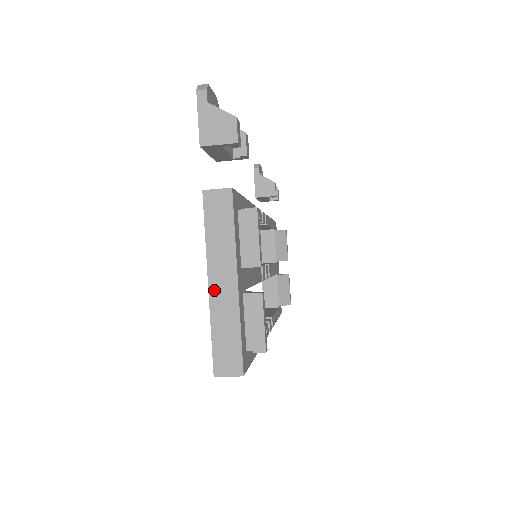
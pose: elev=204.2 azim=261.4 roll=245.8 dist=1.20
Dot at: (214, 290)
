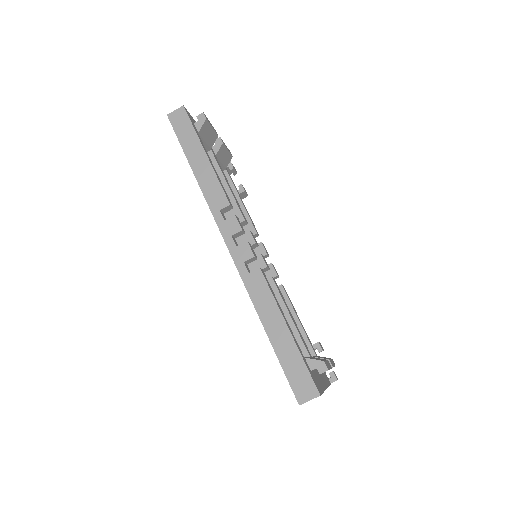
Dot at: occluded
